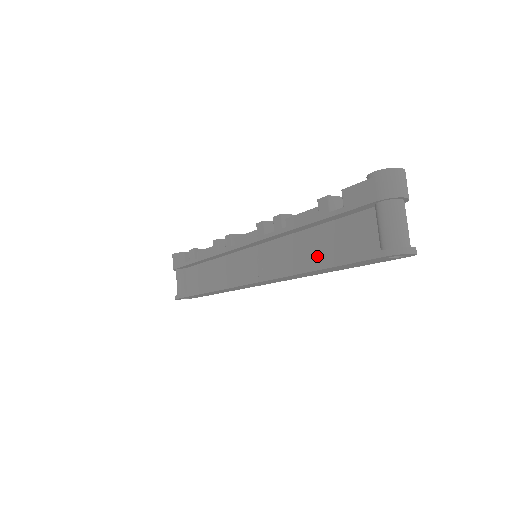
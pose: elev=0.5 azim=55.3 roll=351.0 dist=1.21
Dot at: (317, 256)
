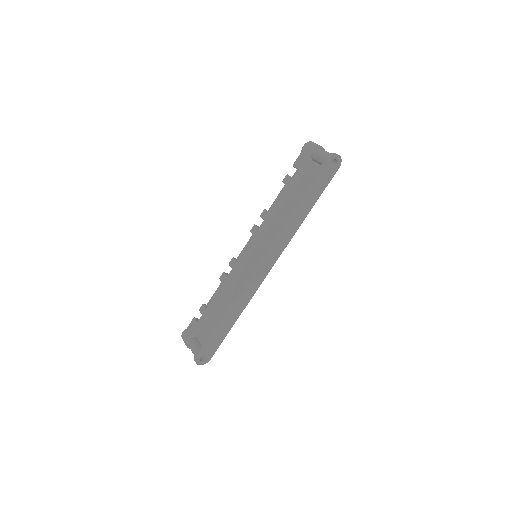
Dot at: occluded
